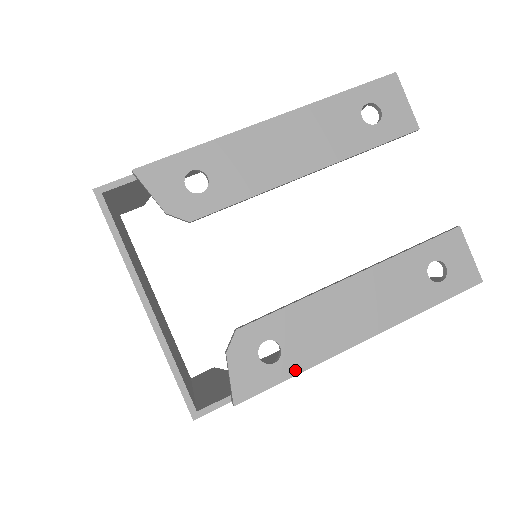
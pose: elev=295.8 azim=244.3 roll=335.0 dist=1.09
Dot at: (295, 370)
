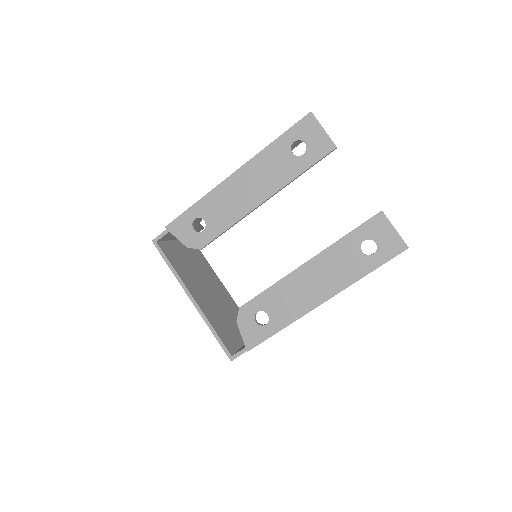
Dot at: (279, 327)
